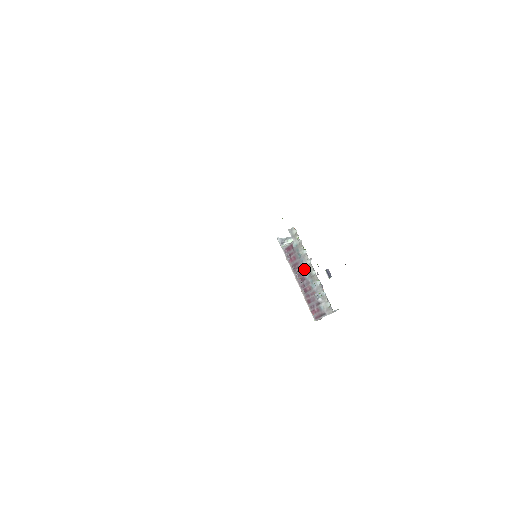
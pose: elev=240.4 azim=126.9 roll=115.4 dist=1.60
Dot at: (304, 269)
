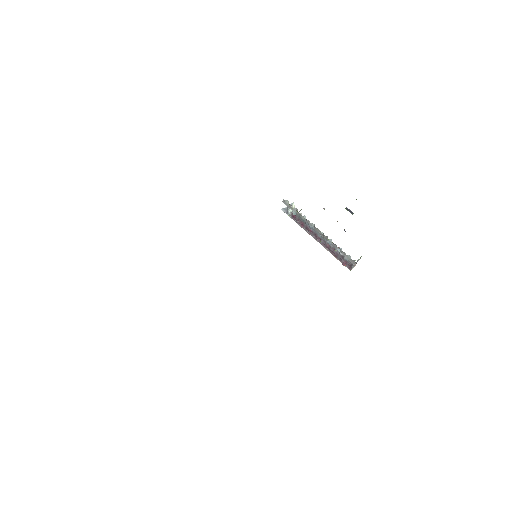
Dot at: (314, 231)
